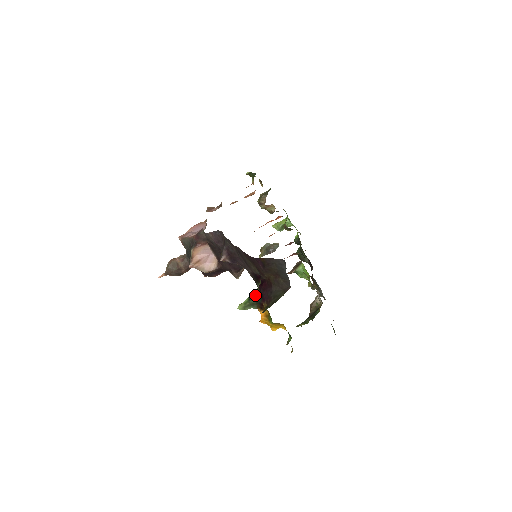
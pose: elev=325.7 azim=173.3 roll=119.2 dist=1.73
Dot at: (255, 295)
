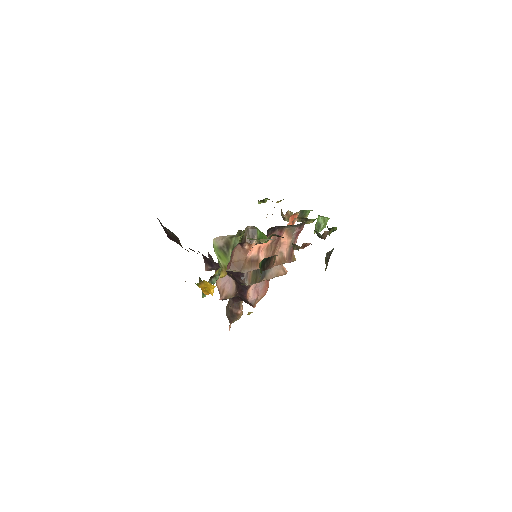
Dot at: occluded
